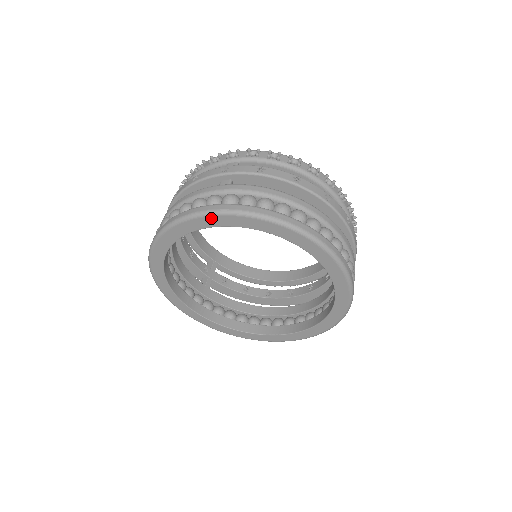
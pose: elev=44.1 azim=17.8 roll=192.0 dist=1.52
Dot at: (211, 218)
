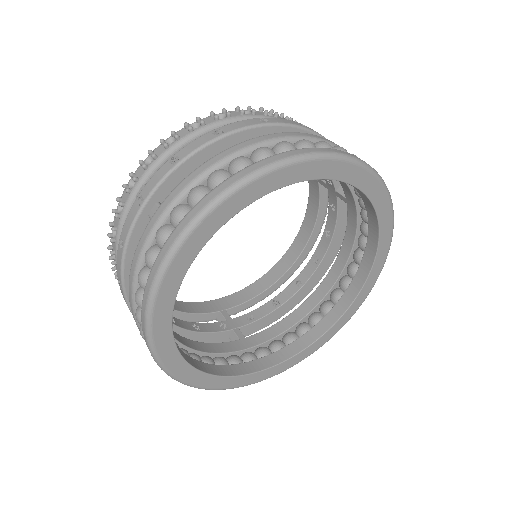
Dot at: (182, 252)
